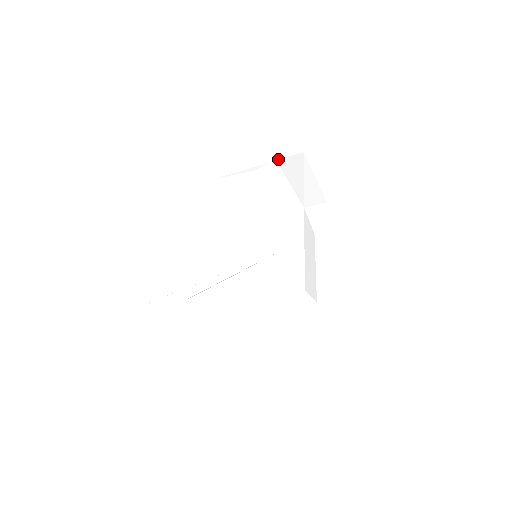
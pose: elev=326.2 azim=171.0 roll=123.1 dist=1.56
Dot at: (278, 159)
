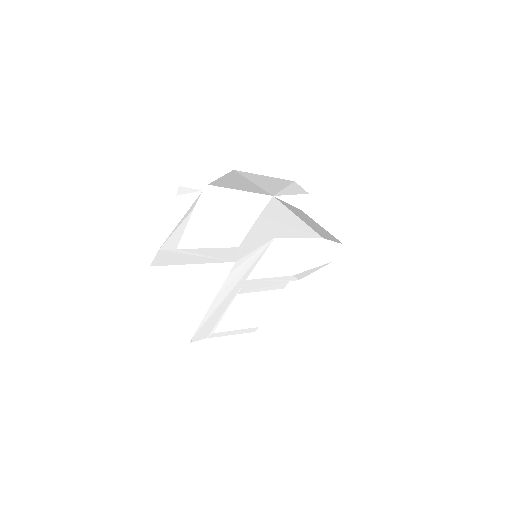
Dot at: (210, 183)
